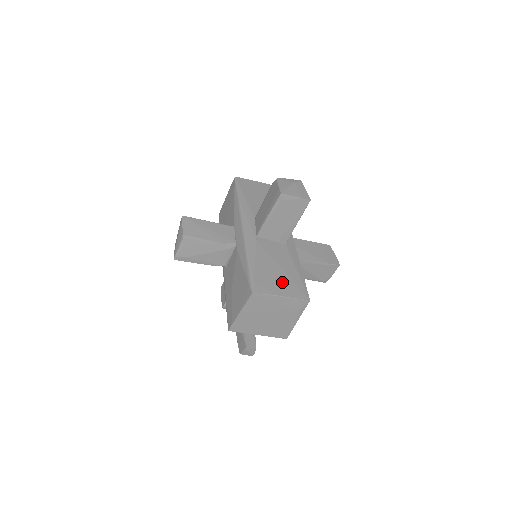
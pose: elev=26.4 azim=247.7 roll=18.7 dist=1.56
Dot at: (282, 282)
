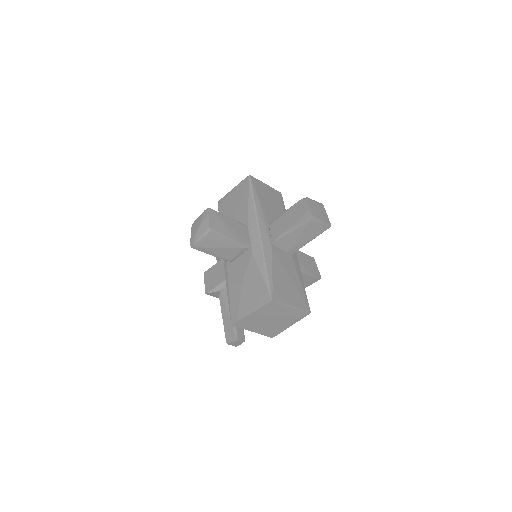
Dot at: (292, 293)
